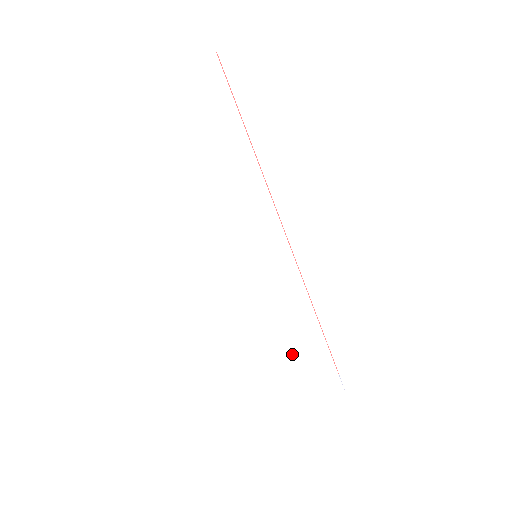
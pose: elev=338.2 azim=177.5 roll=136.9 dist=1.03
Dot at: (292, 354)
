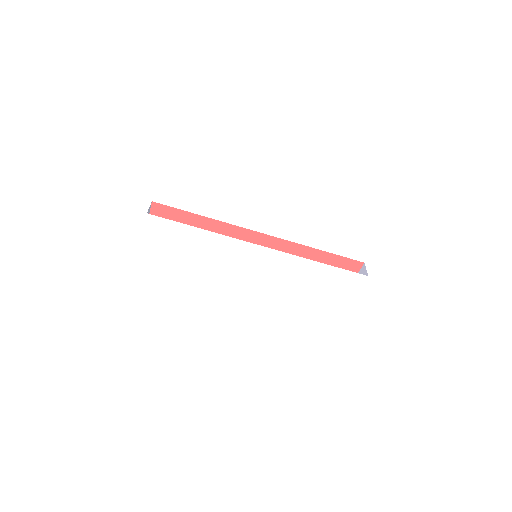
Dot at: (318, 281)
